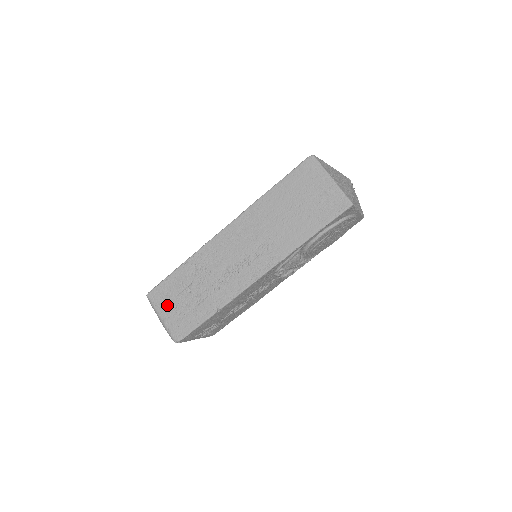
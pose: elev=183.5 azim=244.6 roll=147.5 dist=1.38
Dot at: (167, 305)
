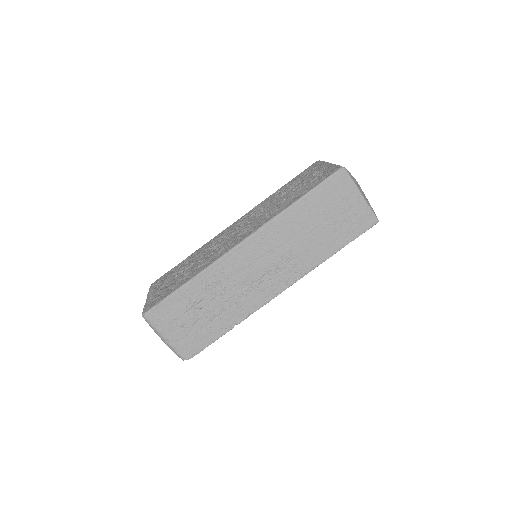
Dot at: (173, 325)
